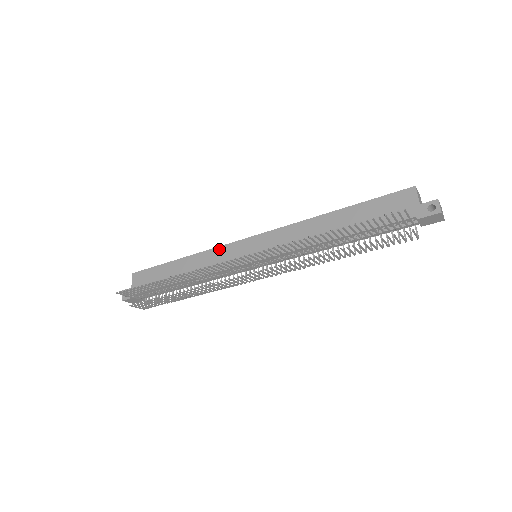
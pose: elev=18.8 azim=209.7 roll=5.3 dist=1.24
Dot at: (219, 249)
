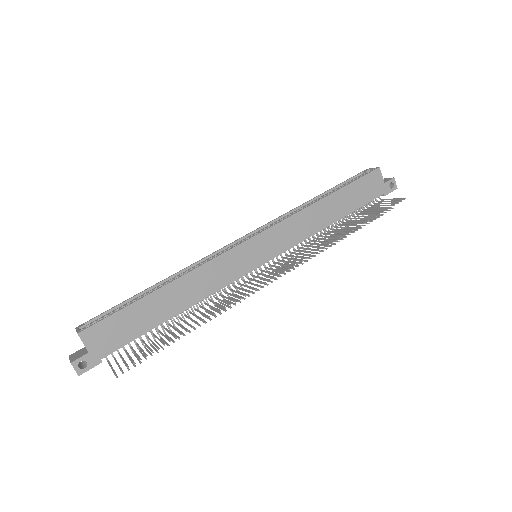
Dot at: (216, 261)
